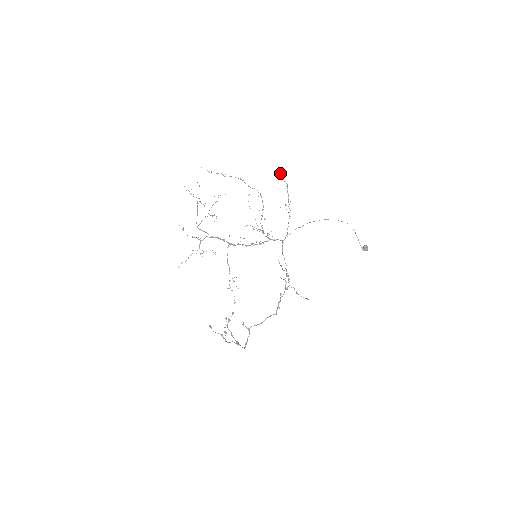
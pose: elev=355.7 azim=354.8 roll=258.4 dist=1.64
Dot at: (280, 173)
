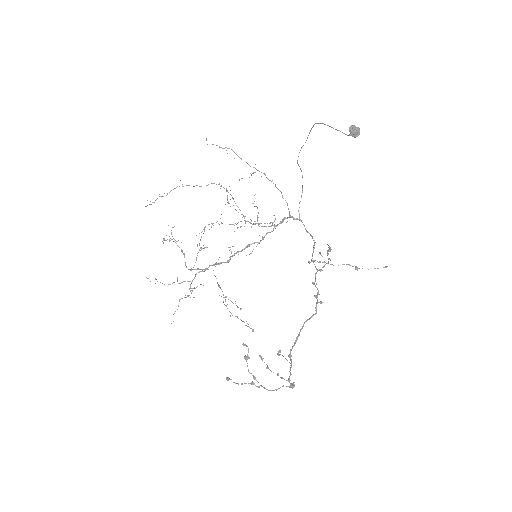
Dot at: occluded
